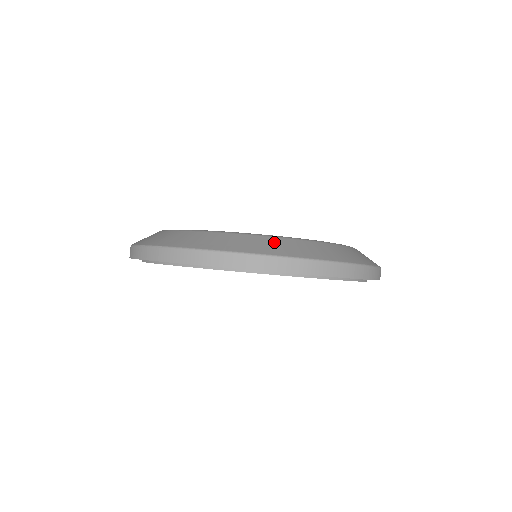
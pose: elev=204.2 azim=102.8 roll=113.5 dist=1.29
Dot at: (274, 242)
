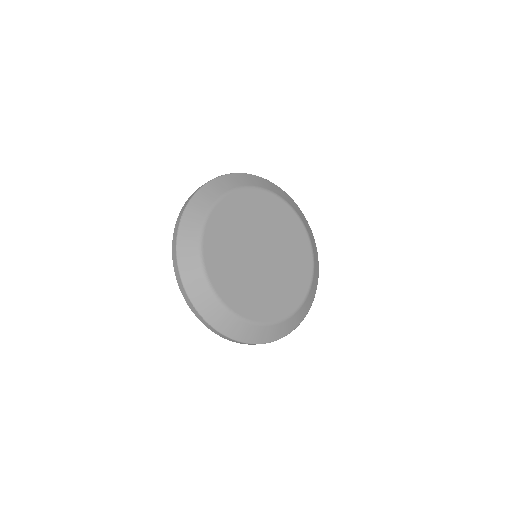
Dot at: (269, 331)
